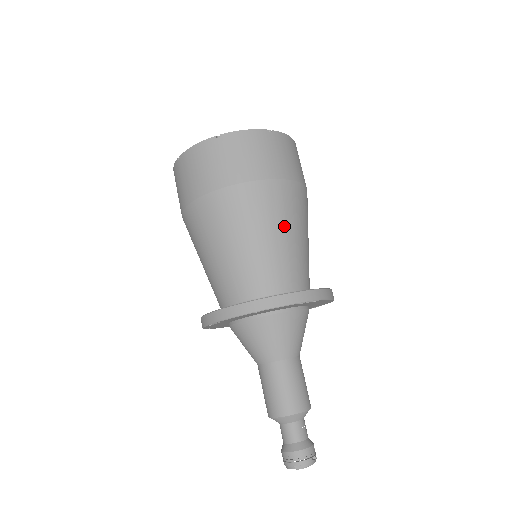
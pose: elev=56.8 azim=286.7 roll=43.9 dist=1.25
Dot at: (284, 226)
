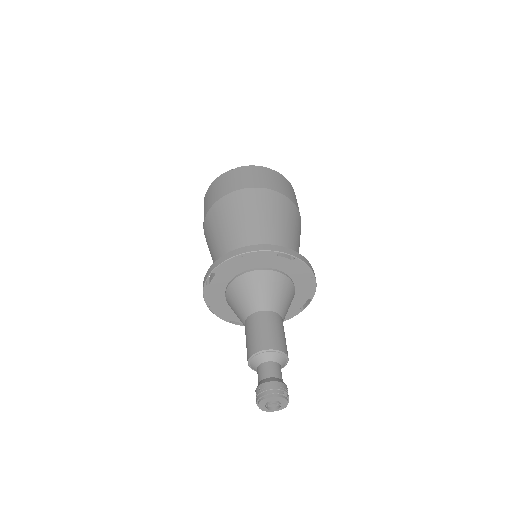
Dot at: (274, 217)
